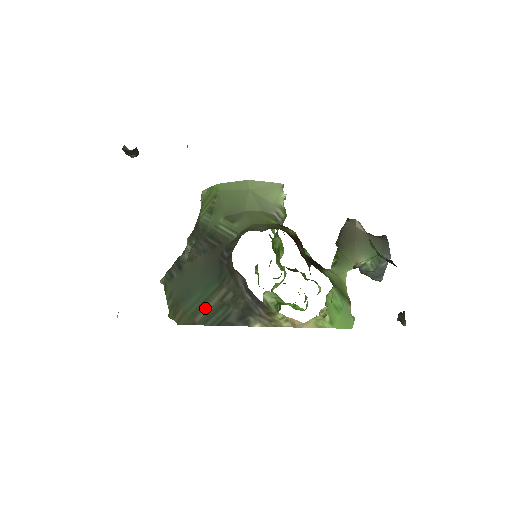
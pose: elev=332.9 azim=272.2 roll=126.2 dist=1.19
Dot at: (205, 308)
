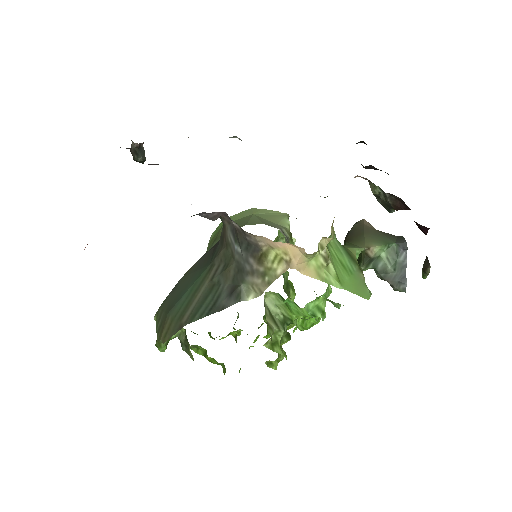
Dot at: (194, 301)
